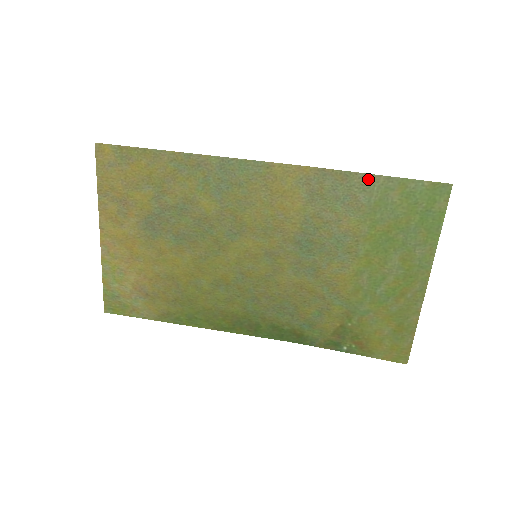
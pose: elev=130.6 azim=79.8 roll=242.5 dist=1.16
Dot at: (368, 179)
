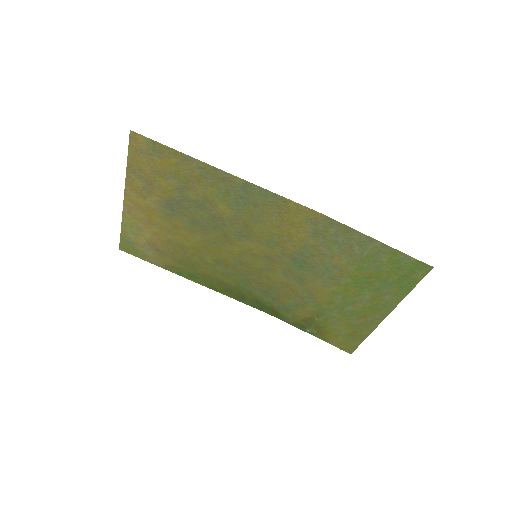
Dot at: (367, 239)
